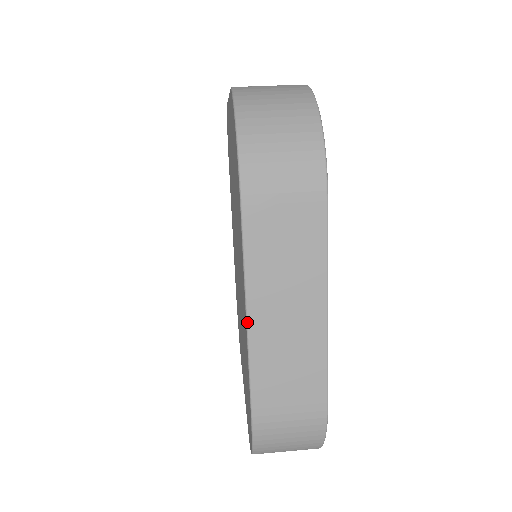
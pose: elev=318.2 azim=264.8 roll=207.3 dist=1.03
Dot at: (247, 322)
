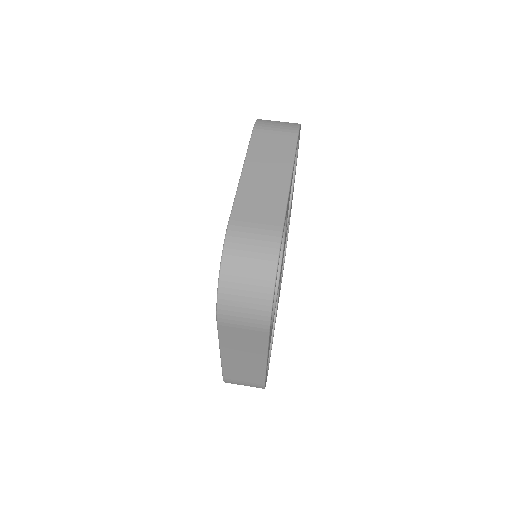
Dot at: (221, 356)
